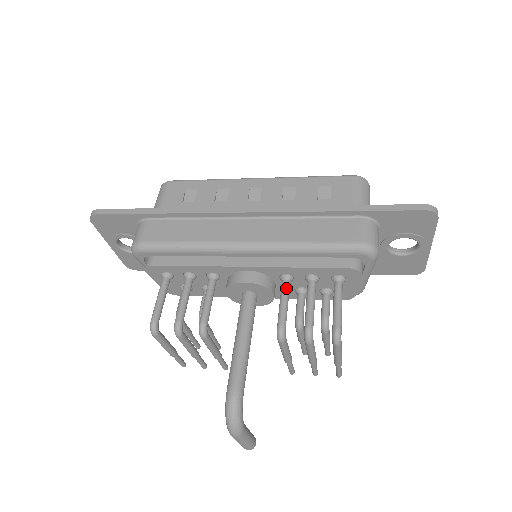
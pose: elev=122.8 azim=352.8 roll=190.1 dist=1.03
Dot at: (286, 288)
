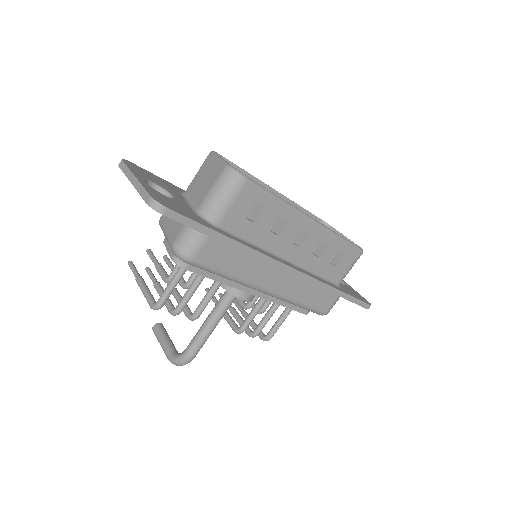
Dot at: occluded
